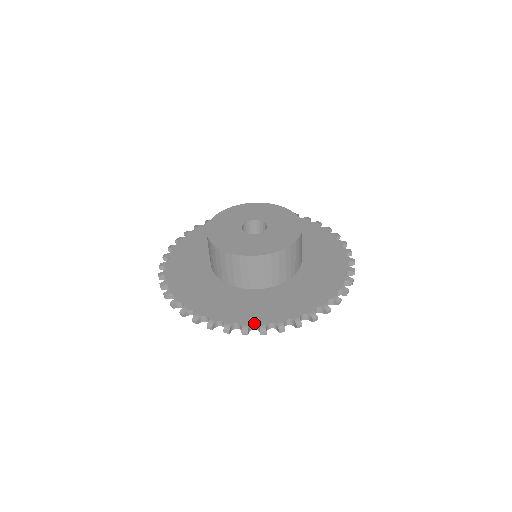
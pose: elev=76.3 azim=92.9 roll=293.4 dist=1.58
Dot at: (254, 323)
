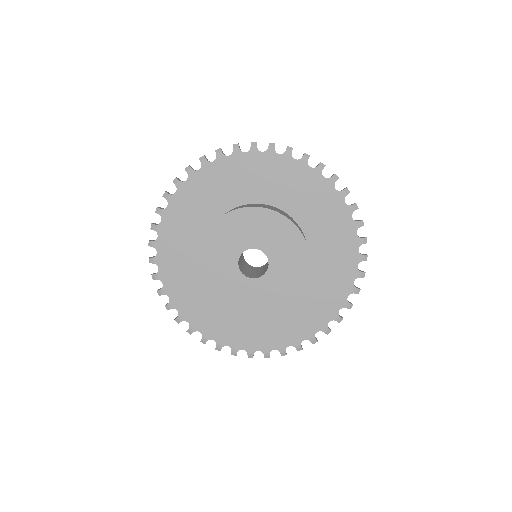
Dot at: (258, 350)
